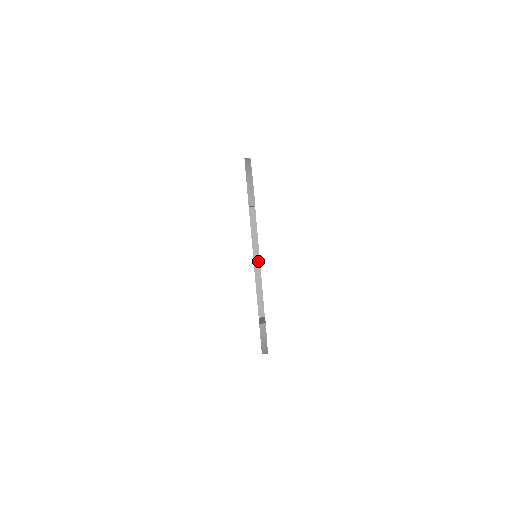
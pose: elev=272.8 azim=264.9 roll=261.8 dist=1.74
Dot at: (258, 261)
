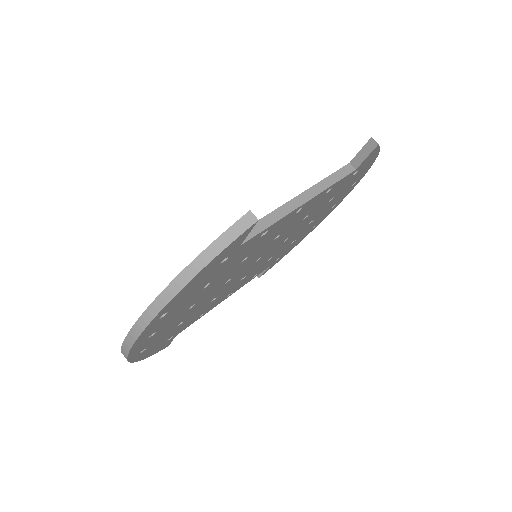
Dot at: (305, 200)
